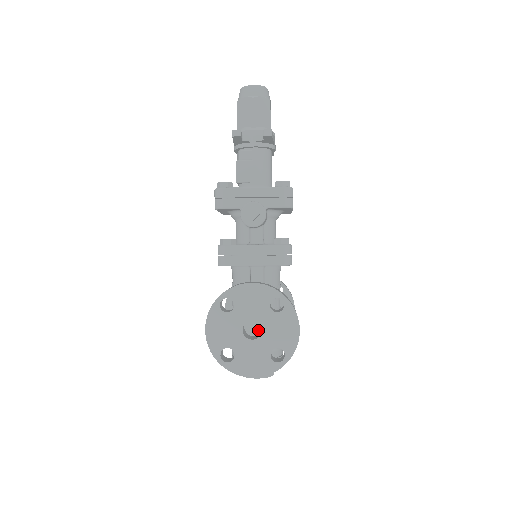
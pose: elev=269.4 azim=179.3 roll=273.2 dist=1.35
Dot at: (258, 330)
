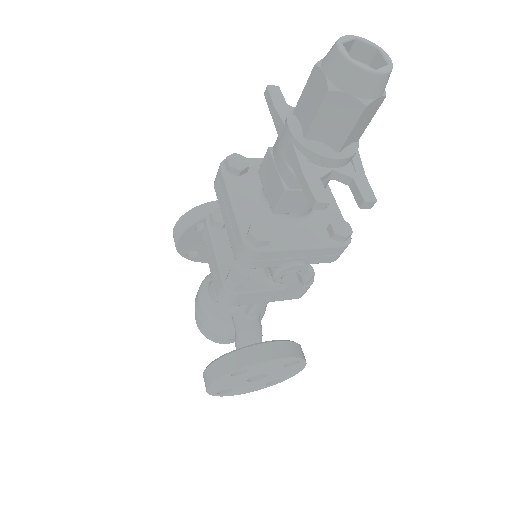
Dot at: occluded
